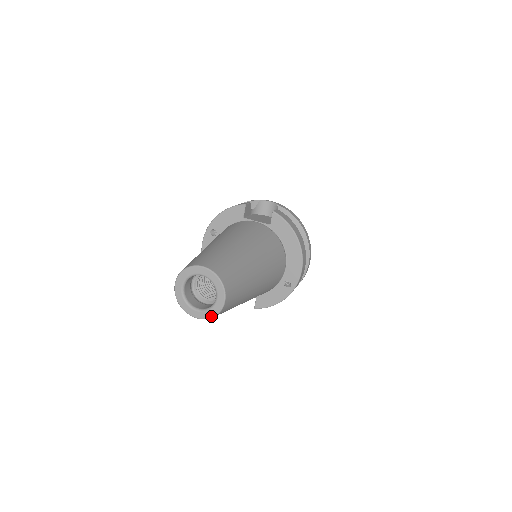
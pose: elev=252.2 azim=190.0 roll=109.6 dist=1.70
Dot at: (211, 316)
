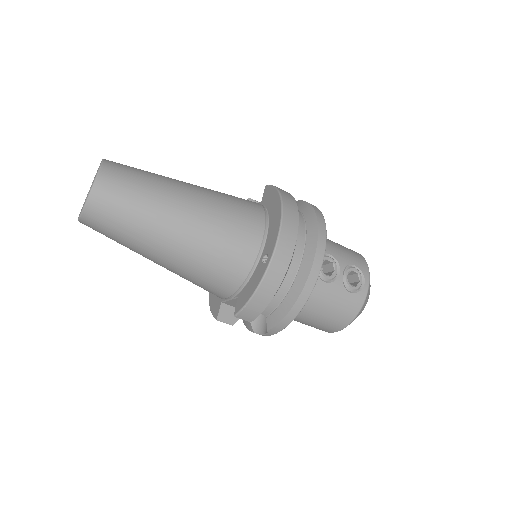
Dot at: (84, 205)
